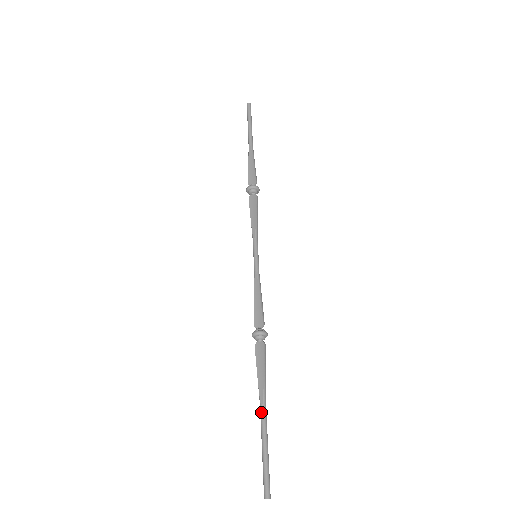
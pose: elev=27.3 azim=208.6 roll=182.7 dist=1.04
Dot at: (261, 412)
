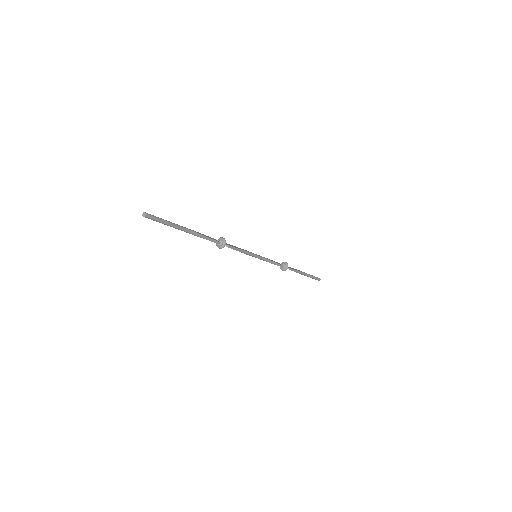
Dot at: occluded
